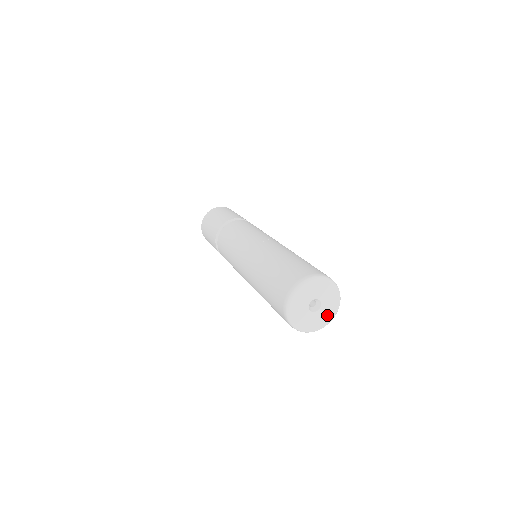
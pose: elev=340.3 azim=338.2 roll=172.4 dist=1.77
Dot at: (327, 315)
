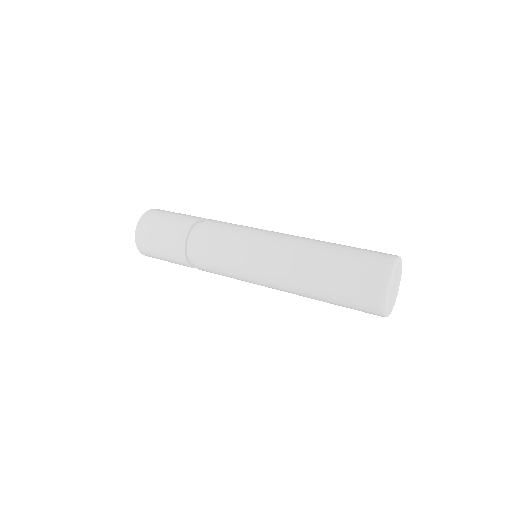
Dot at: (399, 282)
